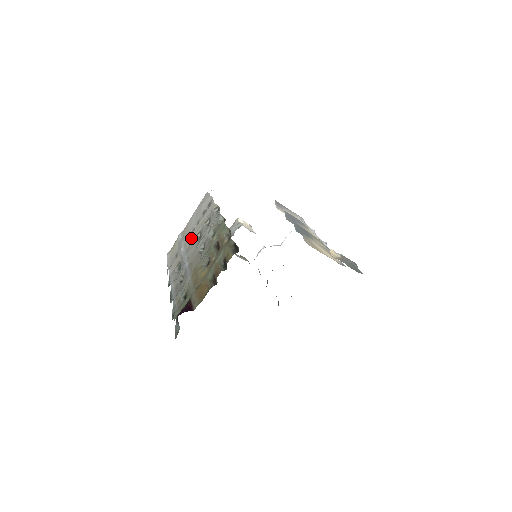
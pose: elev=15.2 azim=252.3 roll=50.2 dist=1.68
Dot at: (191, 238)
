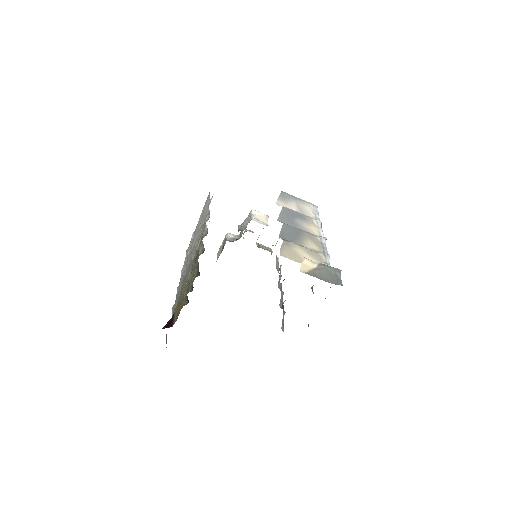
Dot at: (194, 242)
